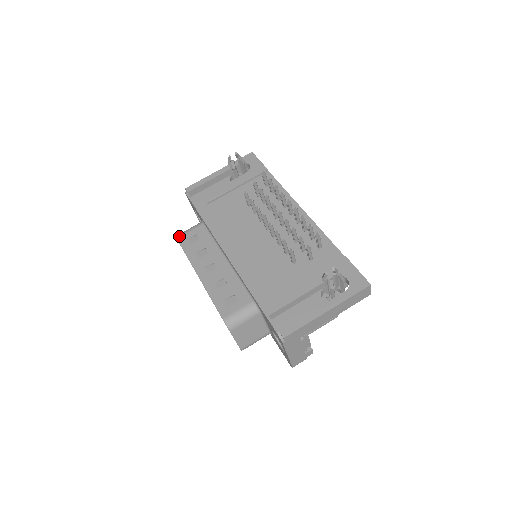
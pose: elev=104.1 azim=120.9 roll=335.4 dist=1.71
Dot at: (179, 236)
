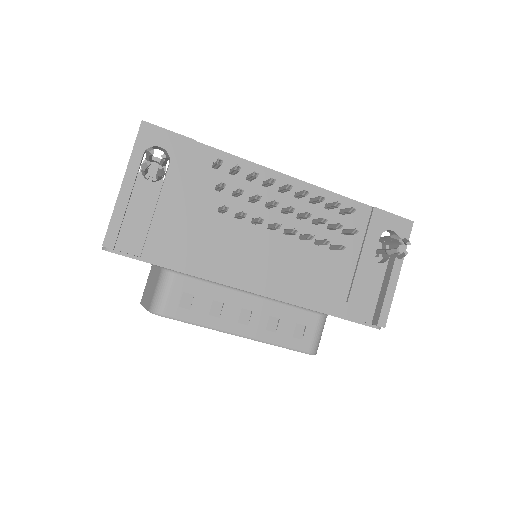
Dot at: (162, 311)
